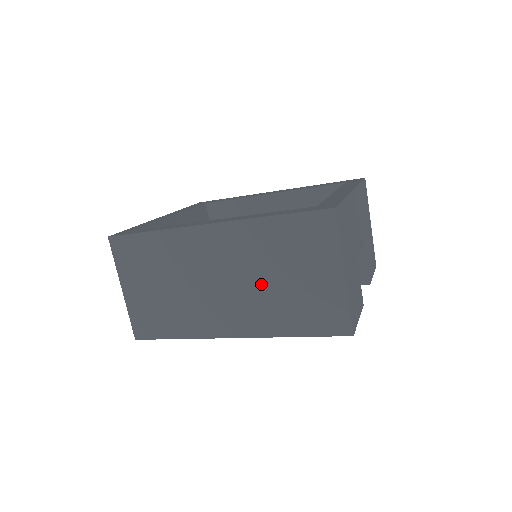
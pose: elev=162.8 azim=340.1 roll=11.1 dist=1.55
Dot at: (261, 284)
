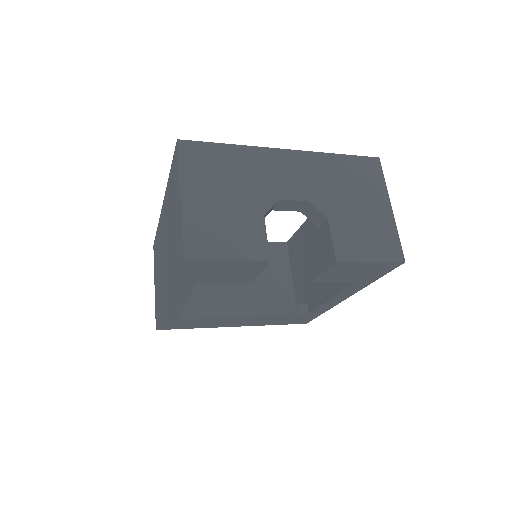
Dot at: (169, 239)
